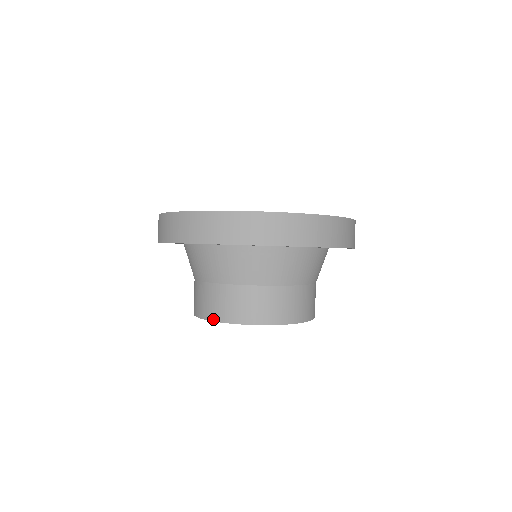
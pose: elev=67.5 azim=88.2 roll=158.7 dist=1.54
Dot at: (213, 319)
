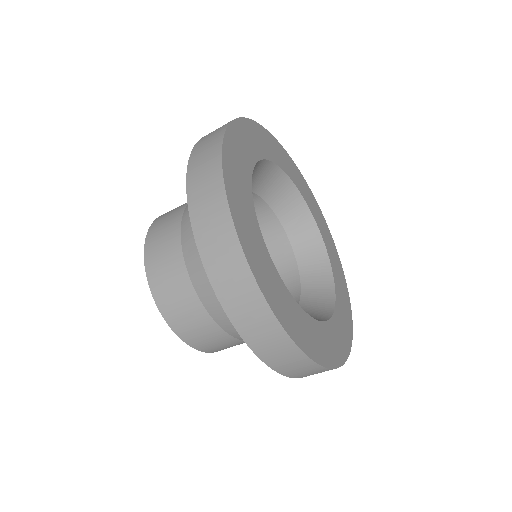
Dot at: (160, 308)
